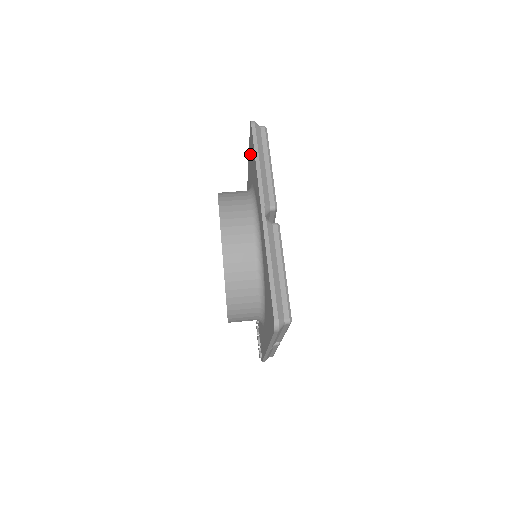
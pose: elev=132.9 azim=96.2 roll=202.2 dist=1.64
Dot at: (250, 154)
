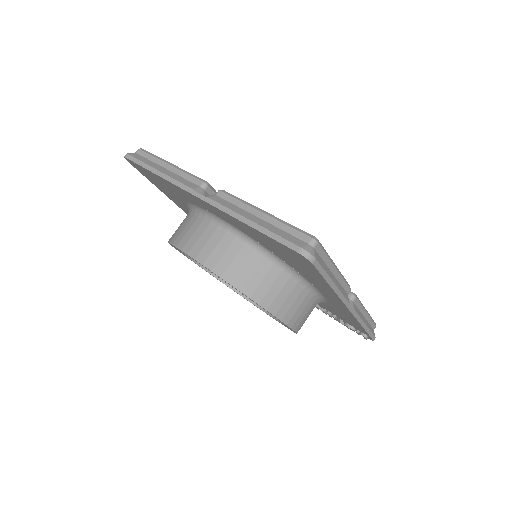
Dot at: (158, 186)
